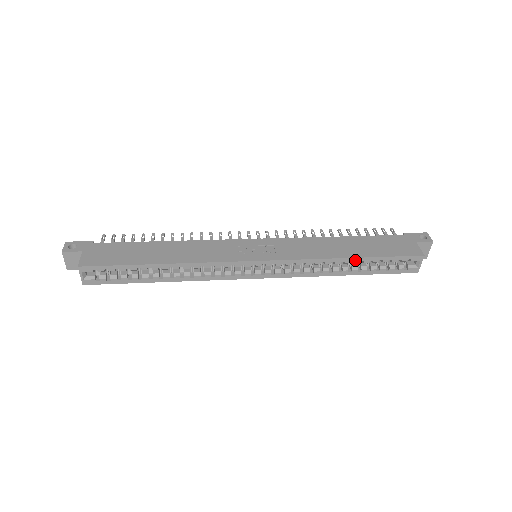
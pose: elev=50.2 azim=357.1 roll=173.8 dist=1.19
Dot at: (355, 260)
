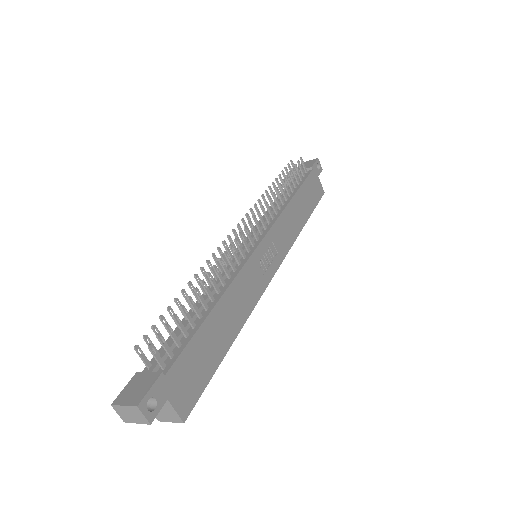
Dot at: (304, 222)
